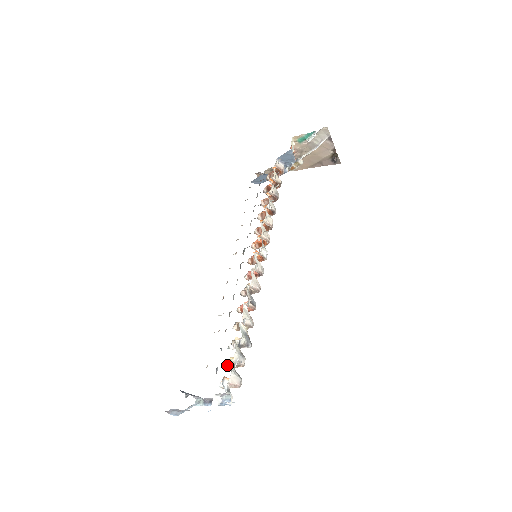
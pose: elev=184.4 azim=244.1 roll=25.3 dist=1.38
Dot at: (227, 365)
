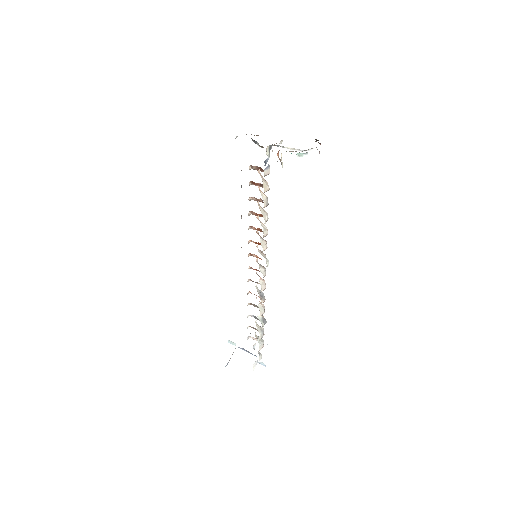
Dot at: (248, 327)
